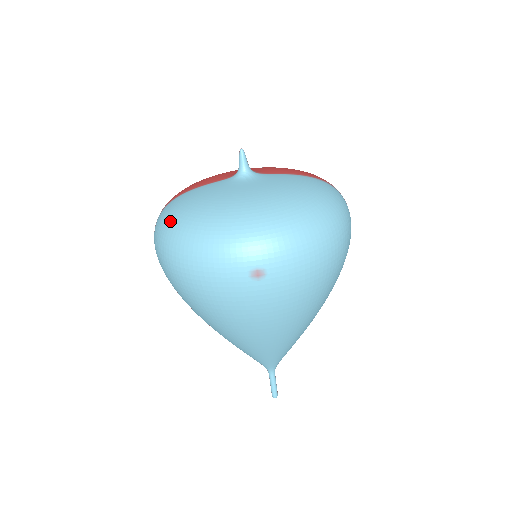
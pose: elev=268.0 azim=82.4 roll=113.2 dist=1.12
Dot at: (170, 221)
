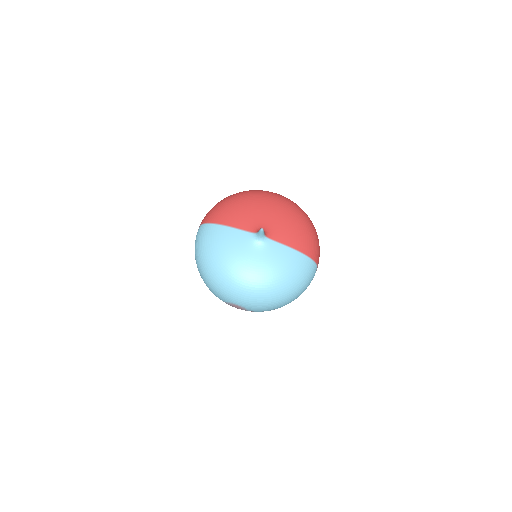
Dot at: (204, 250)
